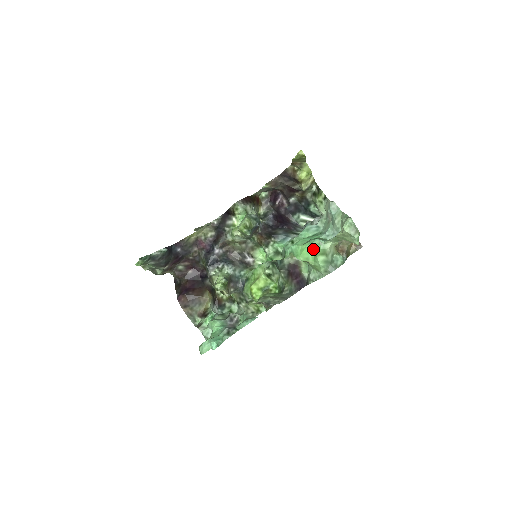
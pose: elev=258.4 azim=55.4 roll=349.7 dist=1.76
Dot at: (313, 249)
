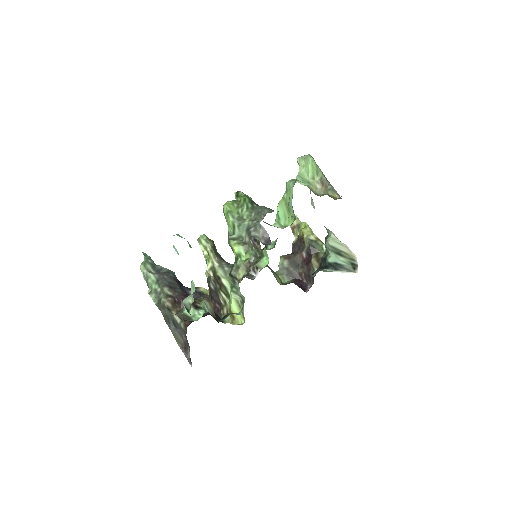
Dot at: occluded
